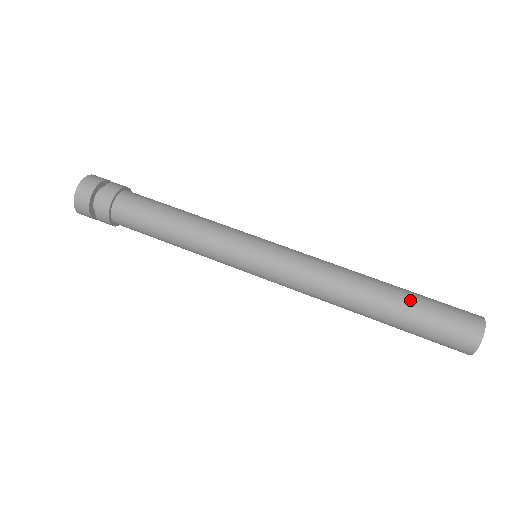
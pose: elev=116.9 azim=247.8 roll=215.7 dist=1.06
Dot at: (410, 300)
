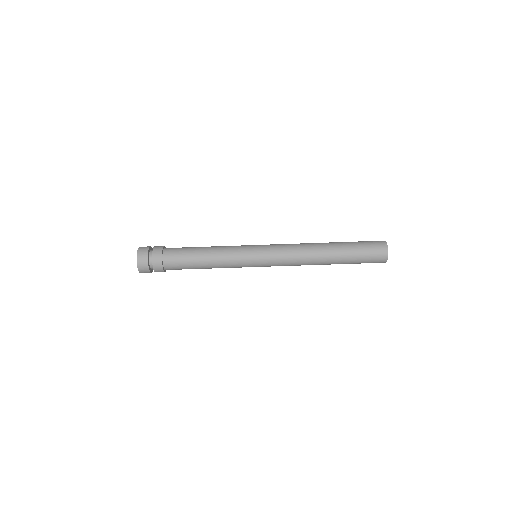
Dot at: (346, 263)
